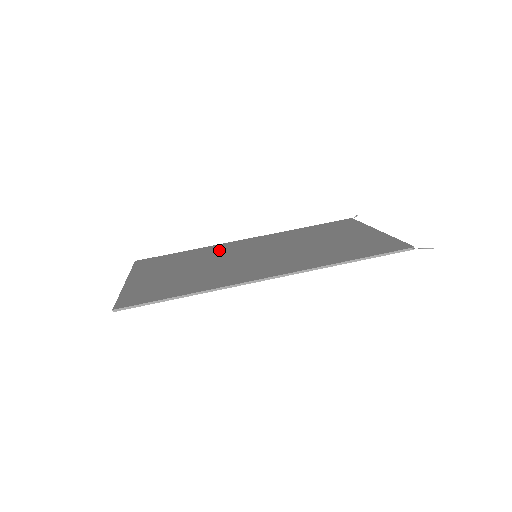
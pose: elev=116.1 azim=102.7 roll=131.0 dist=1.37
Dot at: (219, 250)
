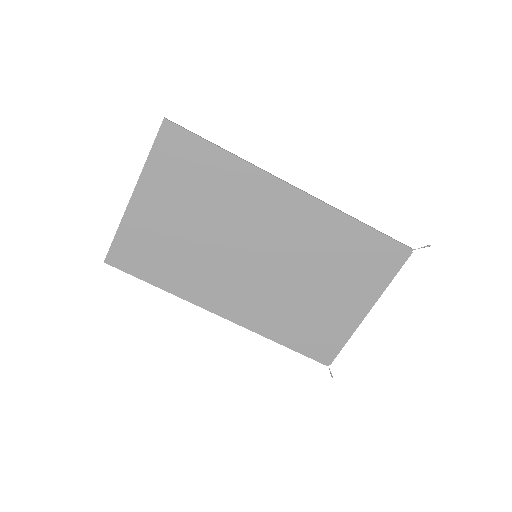
Dot at: (247, 198)
